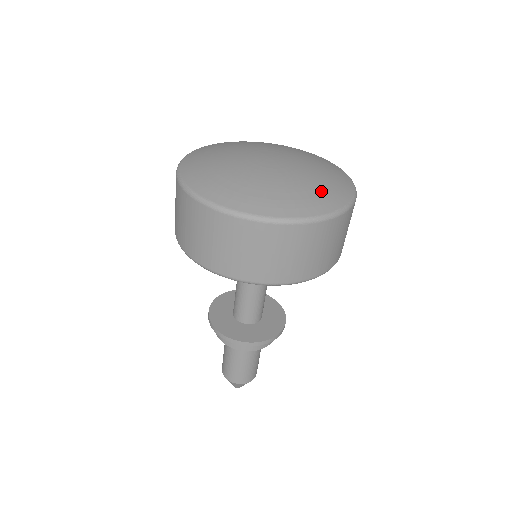
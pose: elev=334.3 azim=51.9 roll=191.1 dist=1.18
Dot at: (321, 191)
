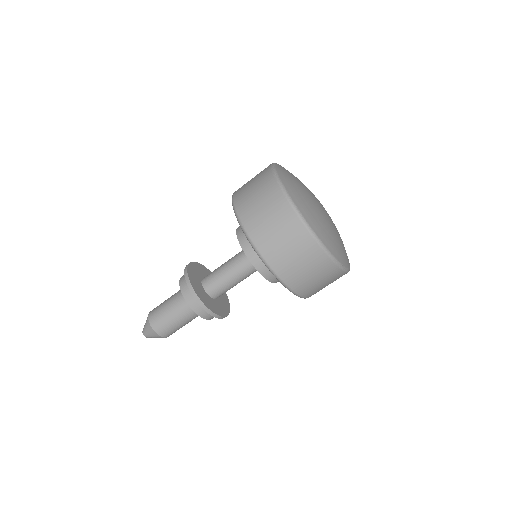
Dot at: (341, 249)
